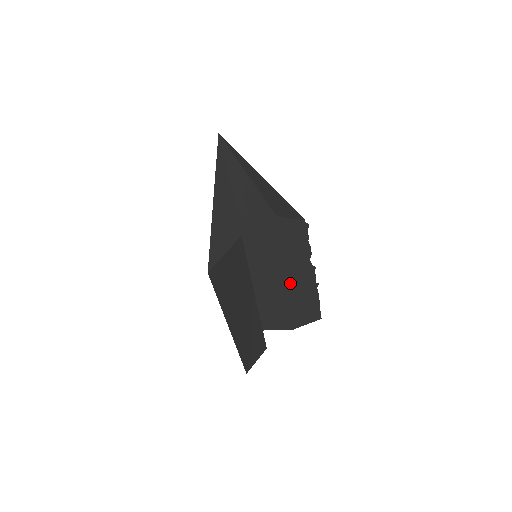
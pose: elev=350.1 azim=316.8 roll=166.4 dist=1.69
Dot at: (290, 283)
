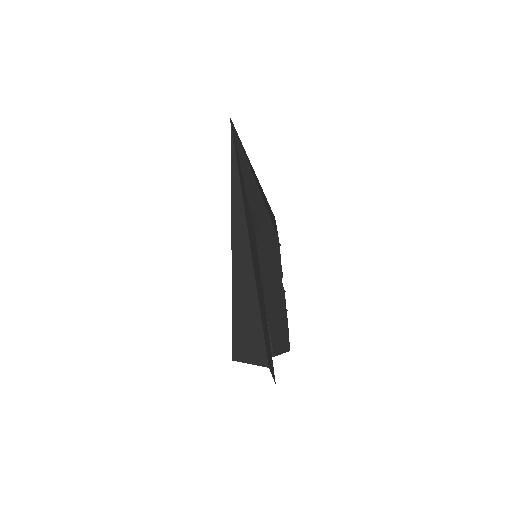
Dot at: (272, 301)
